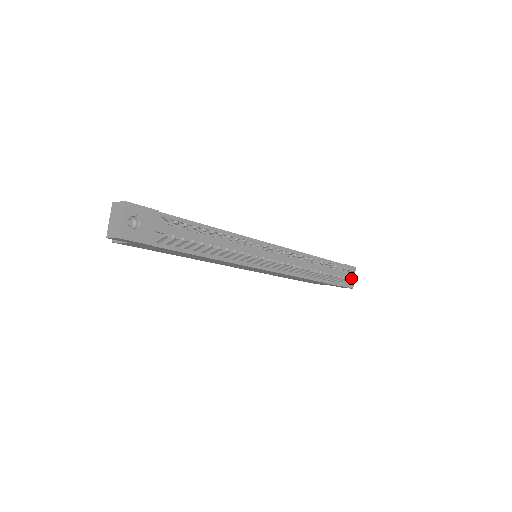
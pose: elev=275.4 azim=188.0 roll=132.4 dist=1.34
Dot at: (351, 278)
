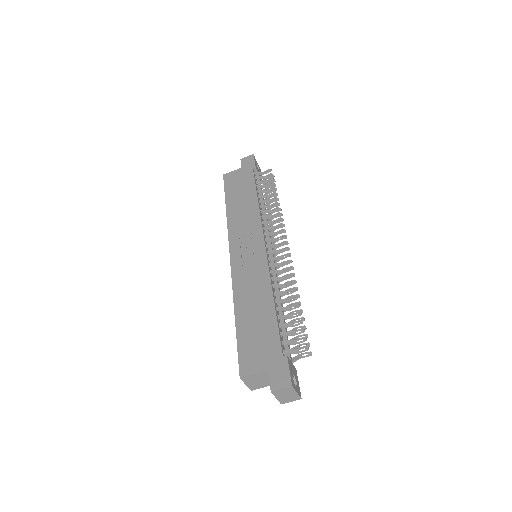
Dot at: (257, 166)
